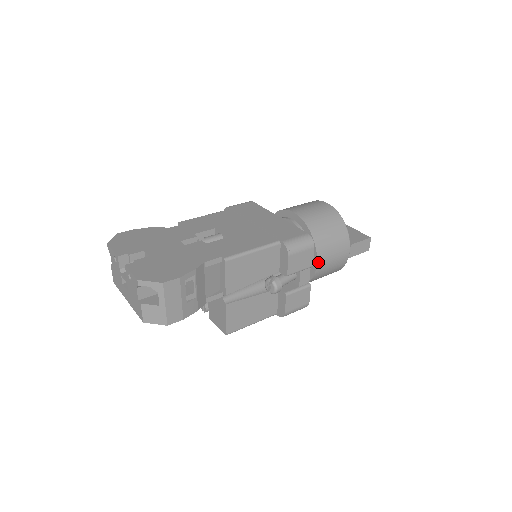
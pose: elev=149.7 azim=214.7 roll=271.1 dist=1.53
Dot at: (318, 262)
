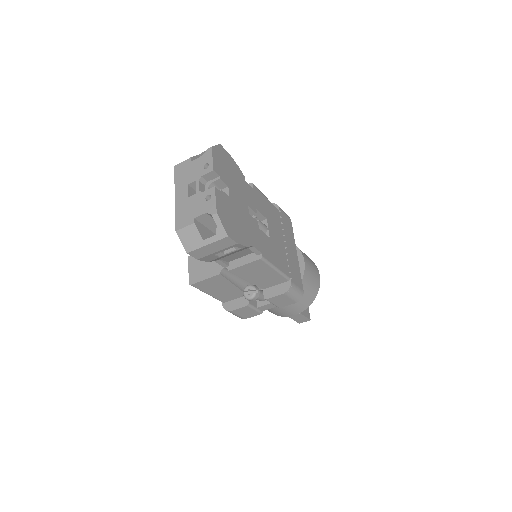
Dot at: occluded
